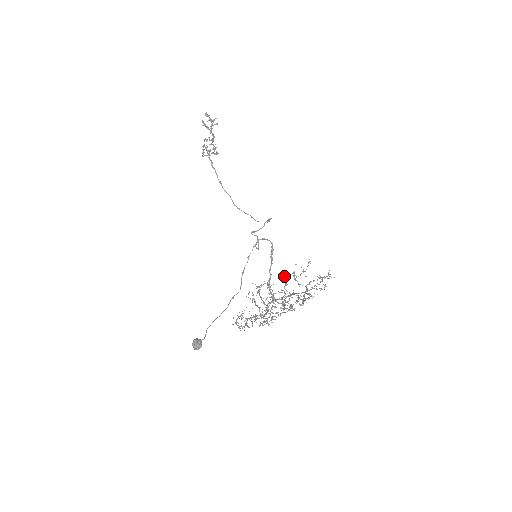
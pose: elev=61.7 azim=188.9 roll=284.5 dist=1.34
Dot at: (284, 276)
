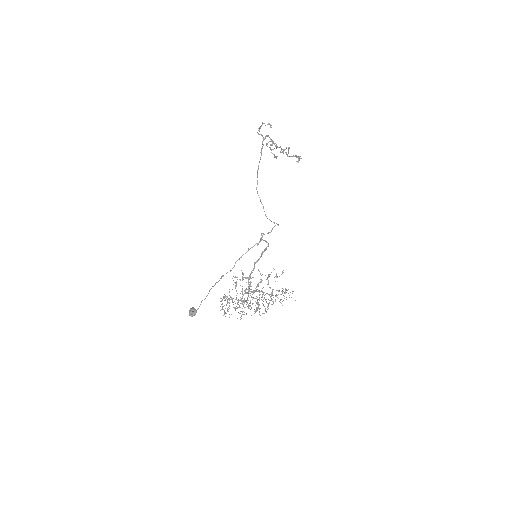
Dot at: occluded
